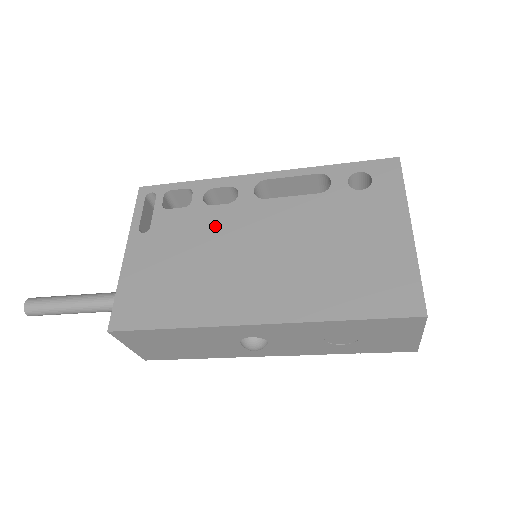
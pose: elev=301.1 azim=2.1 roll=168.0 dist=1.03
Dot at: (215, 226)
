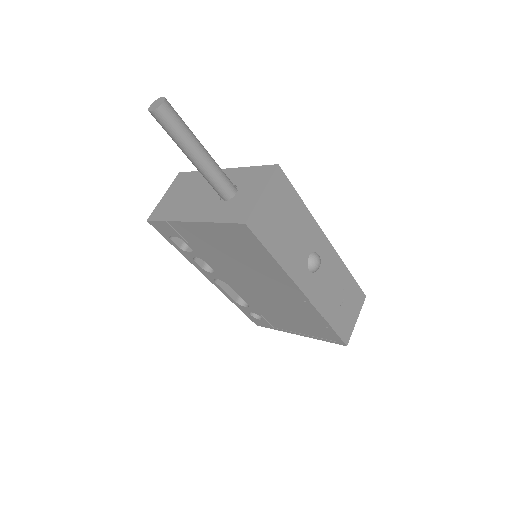
Dot at: occluded
